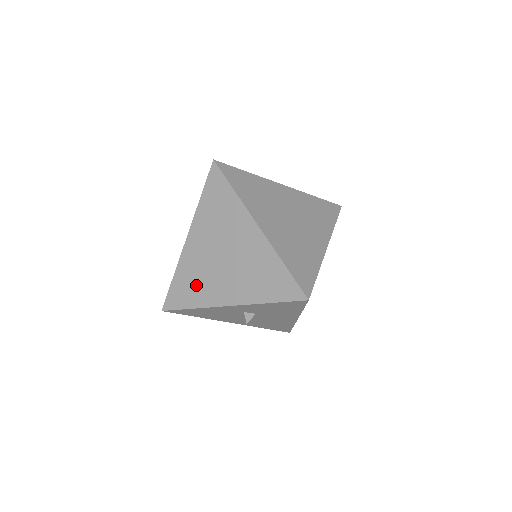
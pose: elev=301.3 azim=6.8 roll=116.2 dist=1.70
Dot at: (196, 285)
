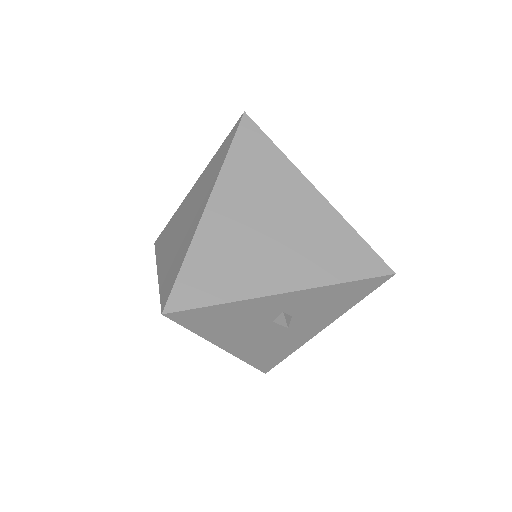
Dot at: (228, 268)
